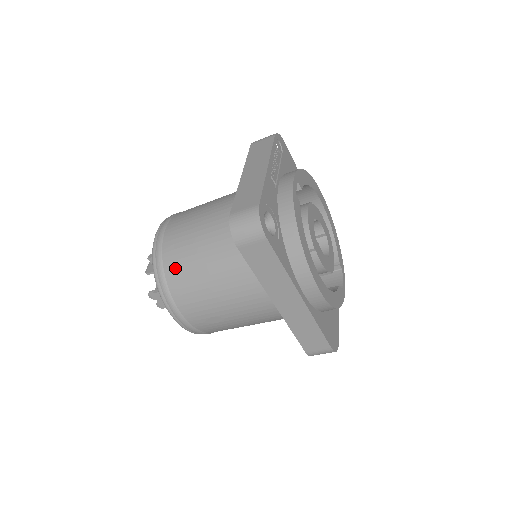
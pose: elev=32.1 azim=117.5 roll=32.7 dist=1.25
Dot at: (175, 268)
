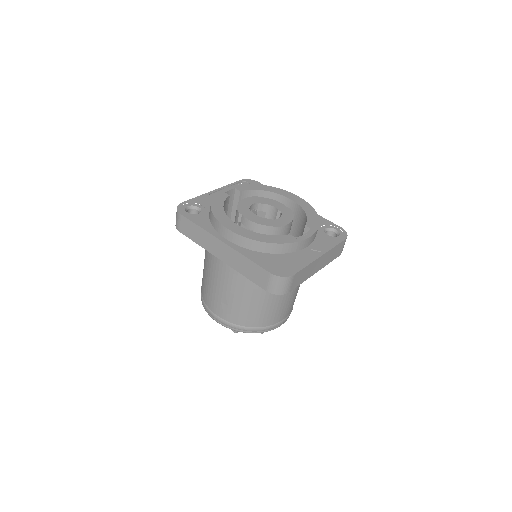
Dot at: occluded
